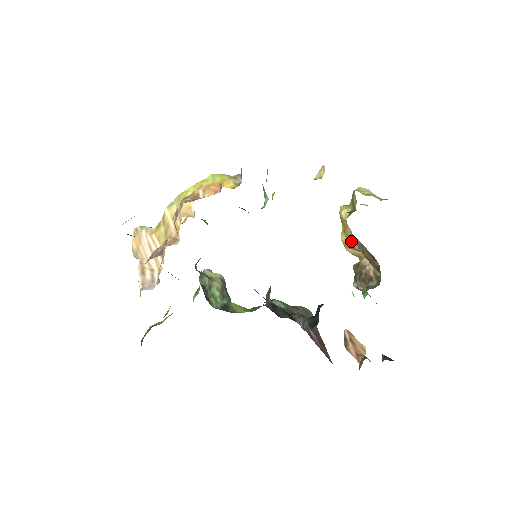
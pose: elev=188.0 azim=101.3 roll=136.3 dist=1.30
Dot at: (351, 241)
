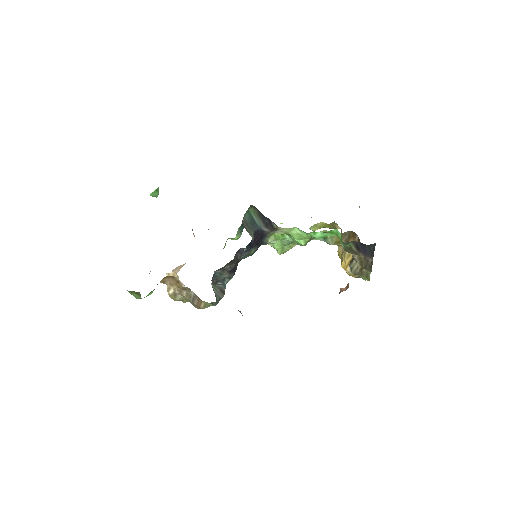
Dot at: (342, 251)
